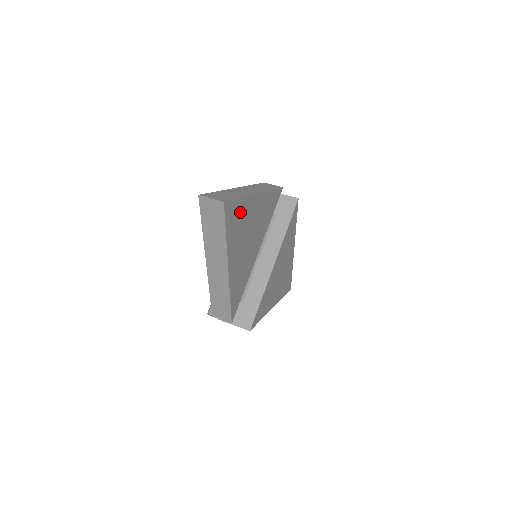
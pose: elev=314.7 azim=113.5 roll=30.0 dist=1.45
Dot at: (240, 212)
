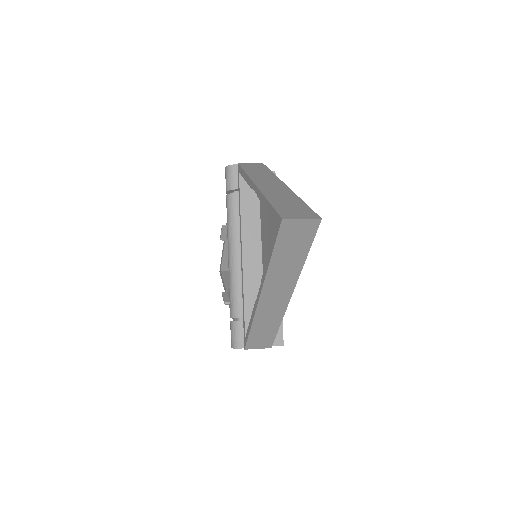
Dot at: occluded
